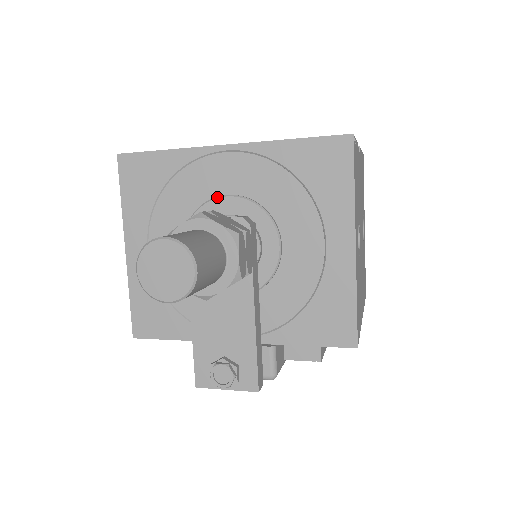
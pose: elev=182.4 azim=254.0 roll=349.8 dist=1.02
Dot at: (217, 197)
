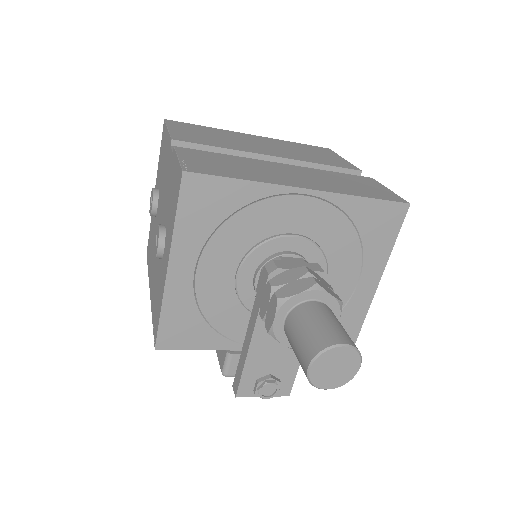
Dot at: (285, 236)
